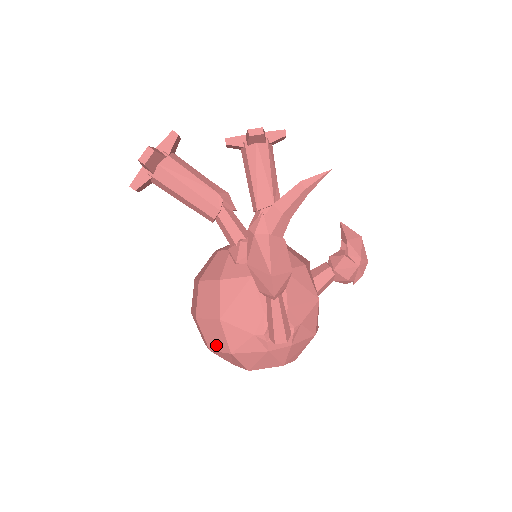
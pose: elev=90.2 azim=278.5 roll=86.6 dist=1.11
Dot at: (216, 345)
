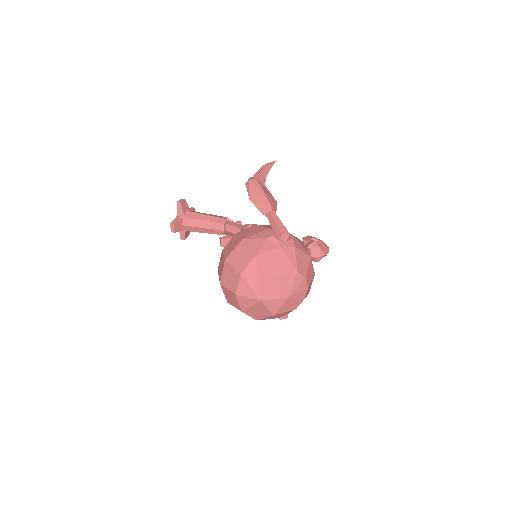
Dot at: (244, 263)
